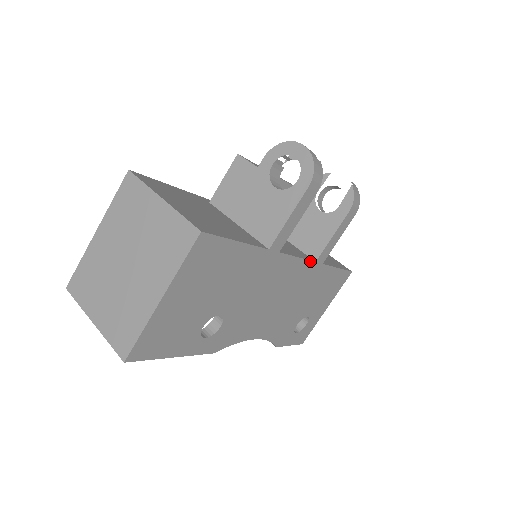
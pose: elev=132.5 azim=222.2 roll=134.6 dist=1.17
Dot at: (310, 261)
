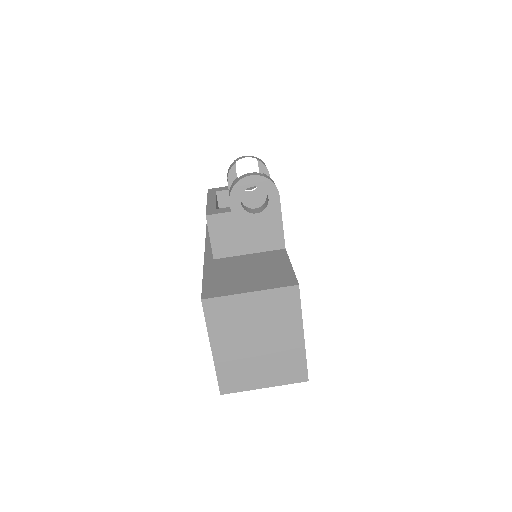
Dot at: occluded
